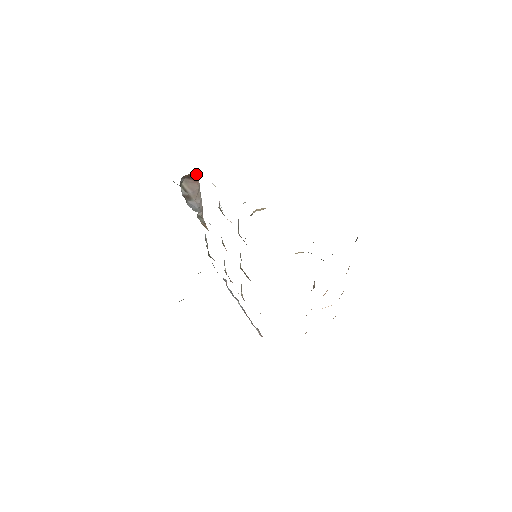
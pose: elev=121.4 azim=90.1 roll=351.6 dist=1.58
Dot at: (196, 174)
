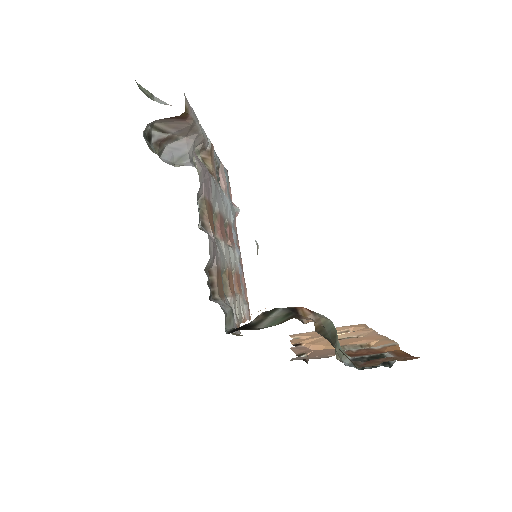
Dot at: (181, 114)
